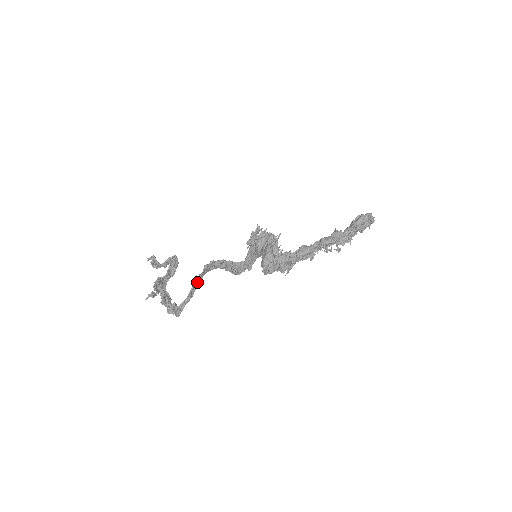
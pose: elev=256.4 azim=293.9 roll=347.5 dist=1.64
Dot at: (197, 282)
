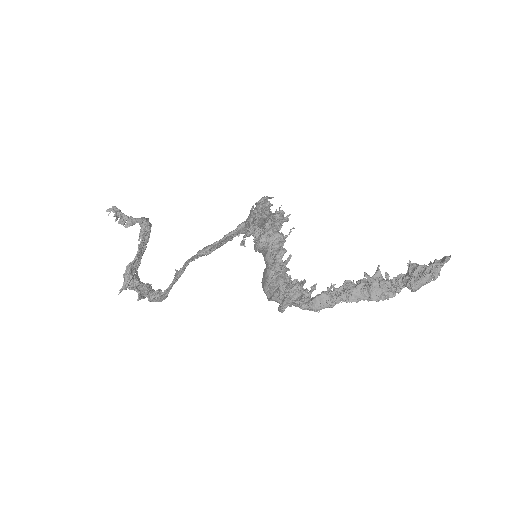
Dot at: occluded
